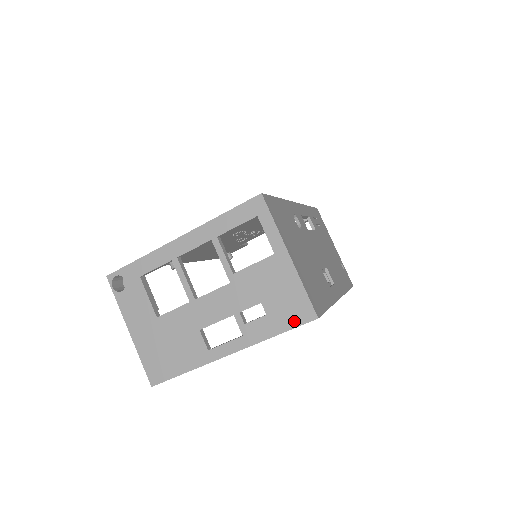
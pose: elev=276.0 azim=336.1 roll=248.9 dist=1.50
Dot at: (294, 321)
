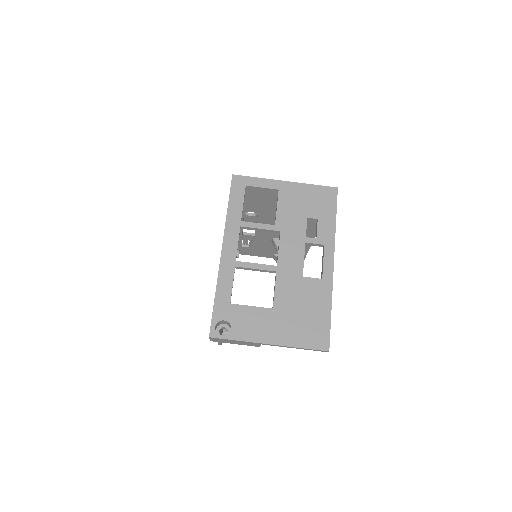
Dot at: (332, 203)
